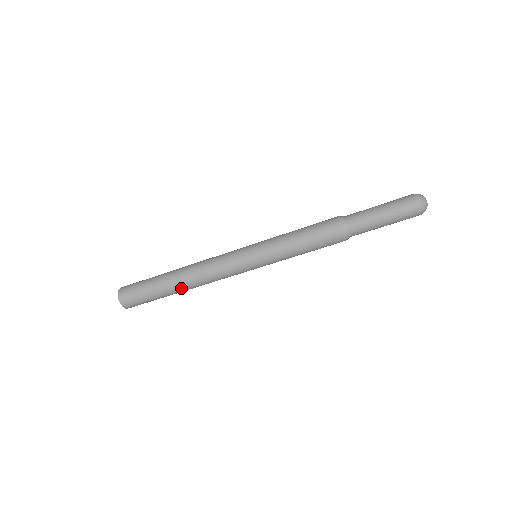
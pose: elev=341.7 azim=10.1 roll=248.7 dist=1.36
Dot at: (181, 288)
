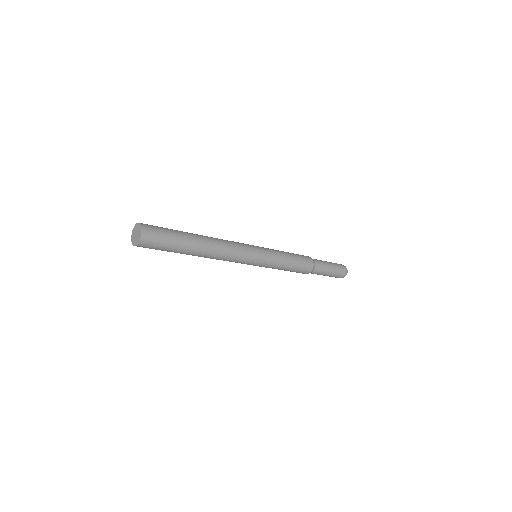
Dot at: (199, 253)
